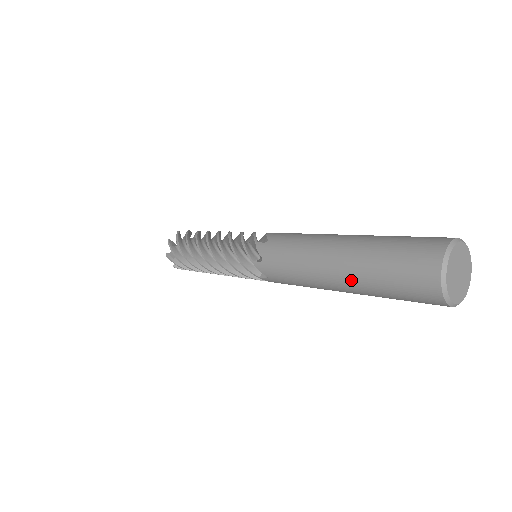
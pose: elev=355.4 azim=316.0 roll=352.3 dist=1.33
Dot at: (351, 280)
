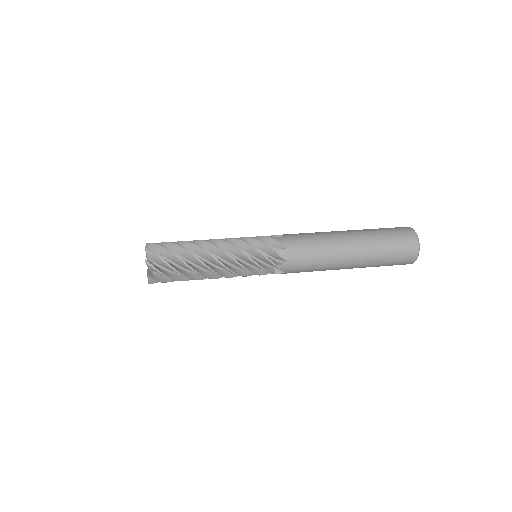
Dot at: (364, 250)
